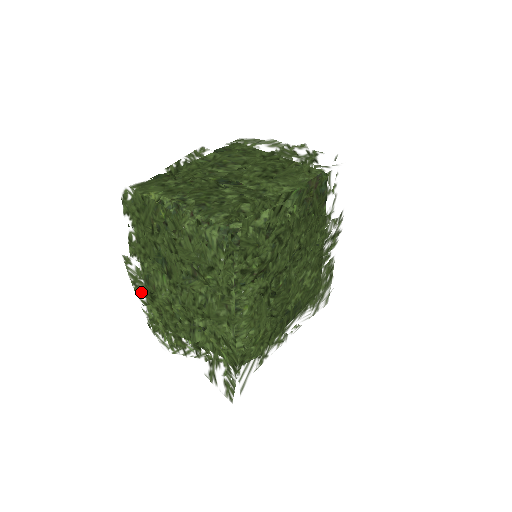
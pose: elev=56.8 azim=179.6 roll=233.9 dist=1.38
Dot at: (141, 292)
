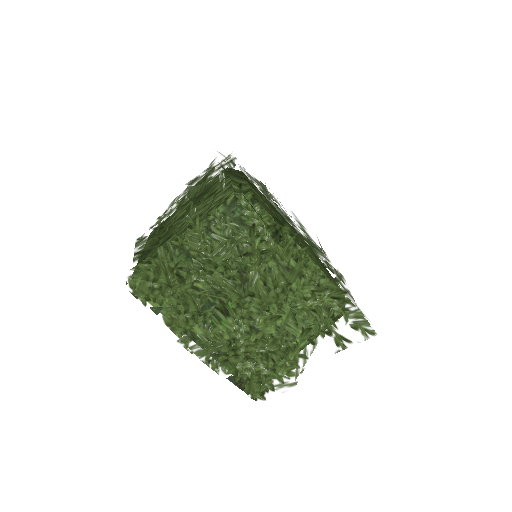
Dot at: (221, 360)
